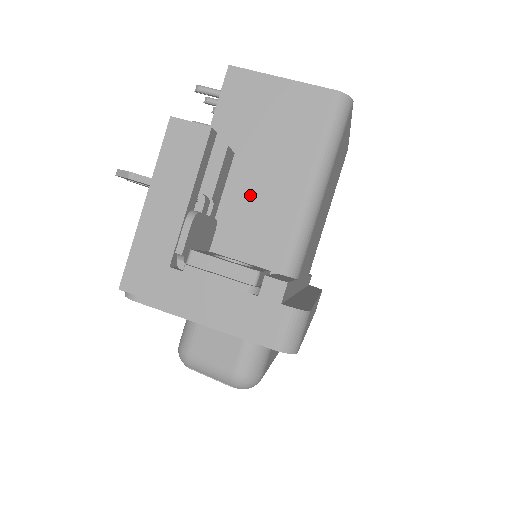
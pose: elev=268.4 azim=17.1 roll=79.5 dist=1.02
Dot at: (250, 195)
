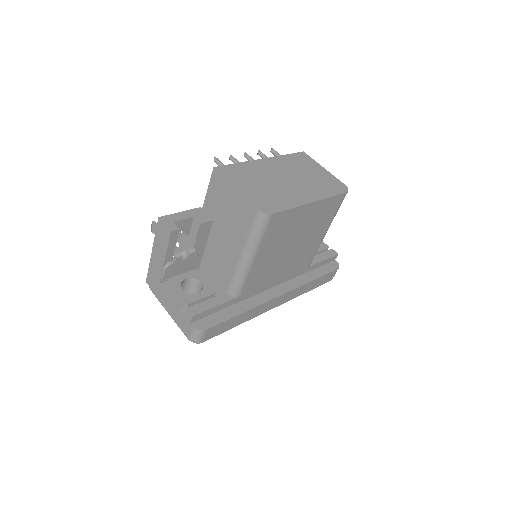
Dot at: (218, 246)
